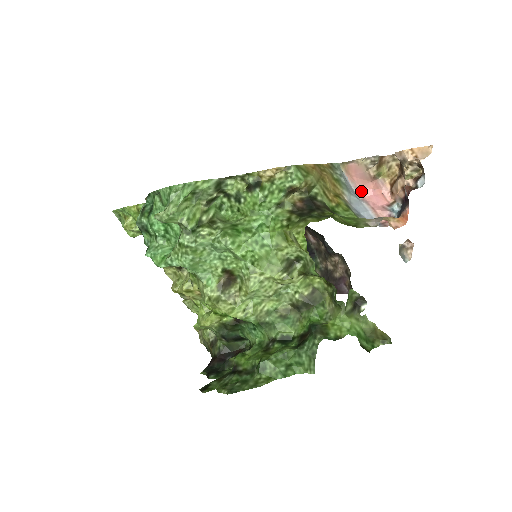
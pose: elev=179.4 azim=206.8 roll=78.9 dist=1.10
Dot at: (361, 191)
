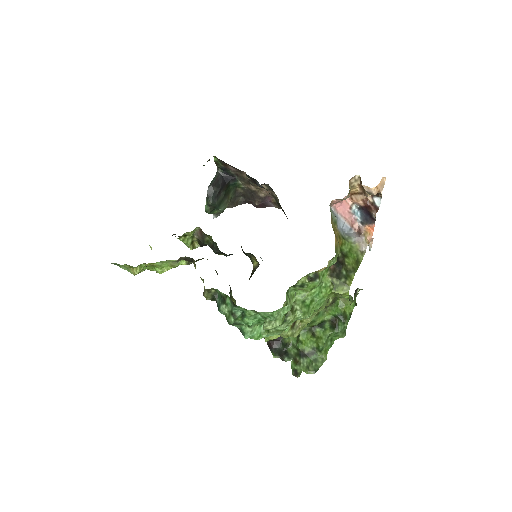
Dot at: (335, 207)
